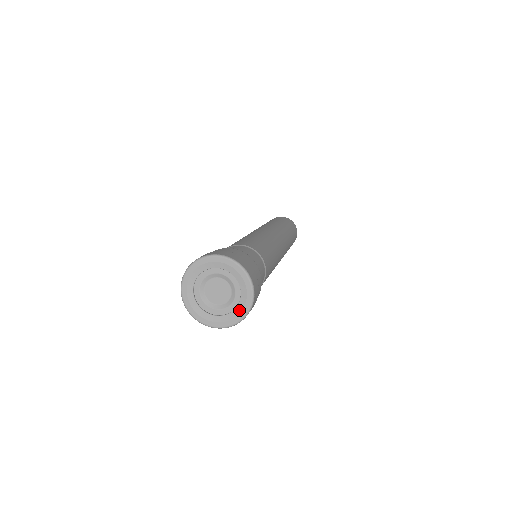
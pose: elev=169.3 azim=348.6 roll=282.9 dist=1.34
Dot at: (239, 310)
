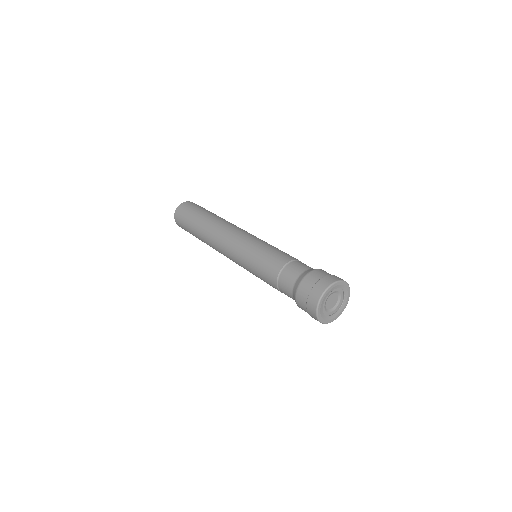
Dot at: (346, 294)
